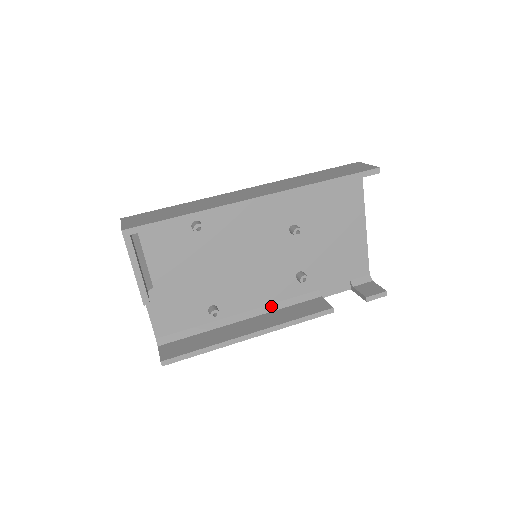
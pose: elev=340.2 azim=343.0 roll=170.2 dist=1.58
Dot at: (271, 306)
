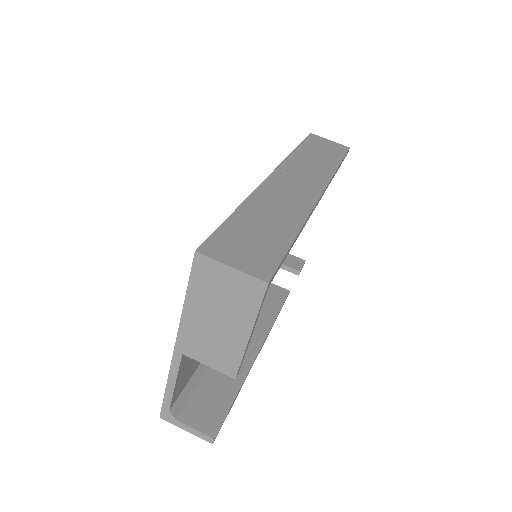
Dot at: occluded
